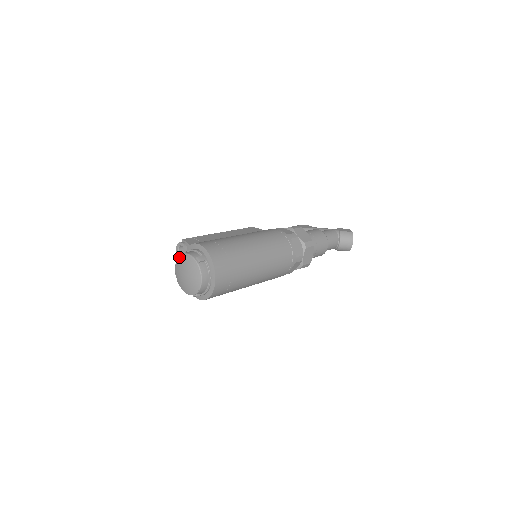
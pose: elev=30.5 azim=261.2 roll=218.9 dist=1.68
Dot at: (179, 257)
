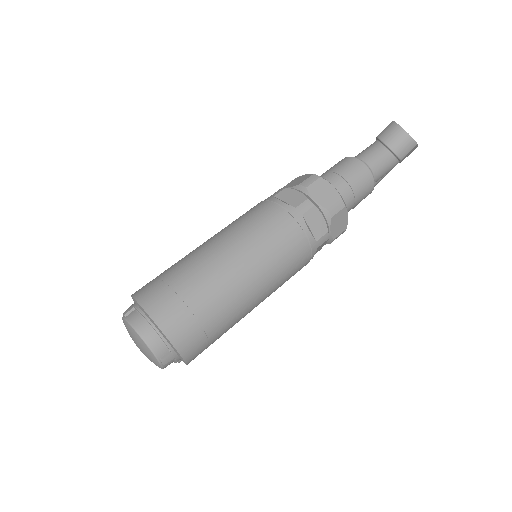
Dot at: occluded
